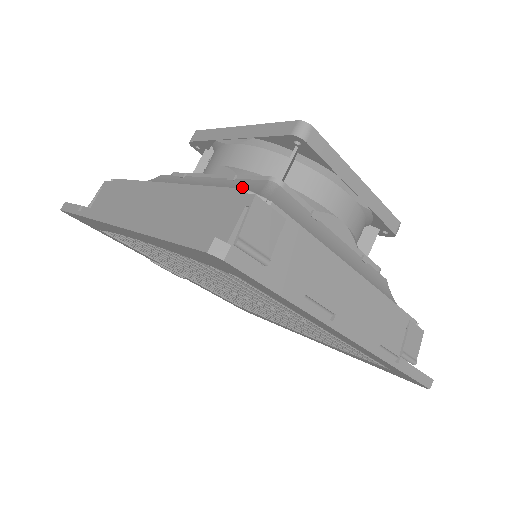
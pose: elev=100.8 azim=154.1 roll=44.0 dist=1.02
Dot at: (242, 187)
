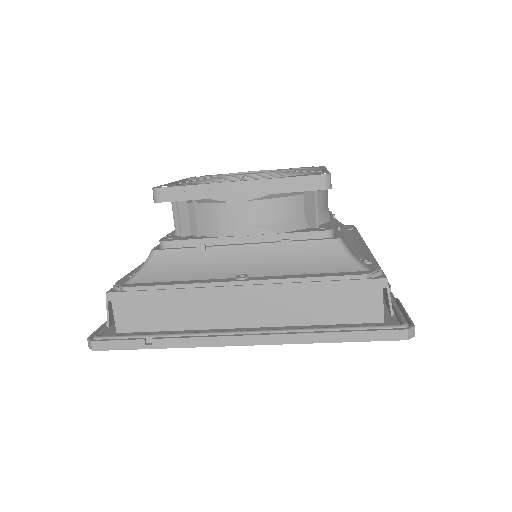
Dot at: (317, 253)
